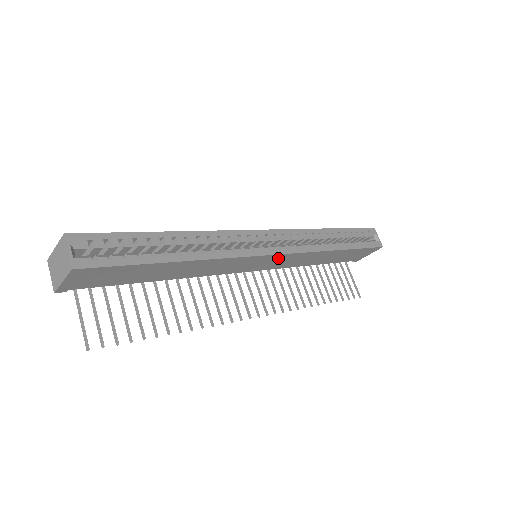
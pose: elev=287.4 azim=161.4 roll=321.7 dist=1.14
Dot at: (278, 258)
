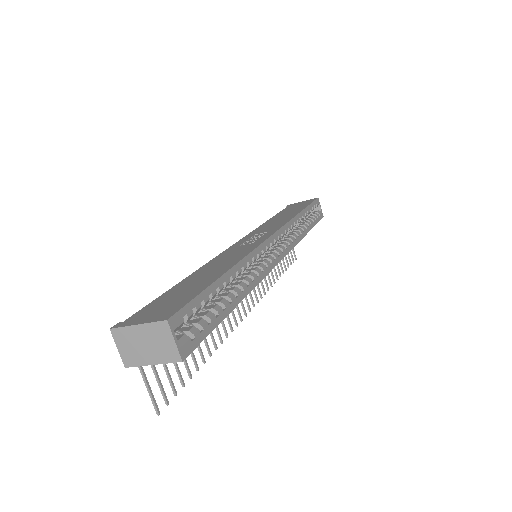
Dot at: occluded
